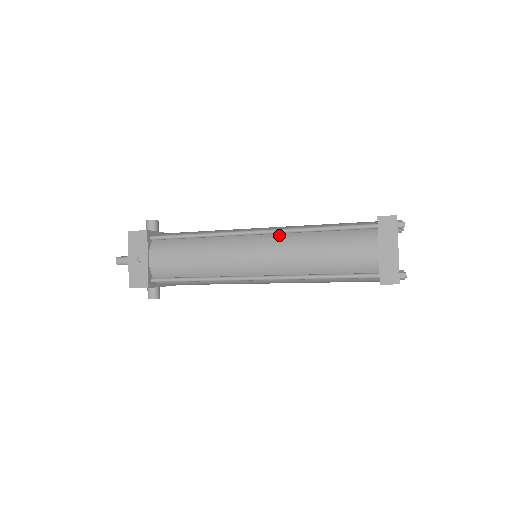
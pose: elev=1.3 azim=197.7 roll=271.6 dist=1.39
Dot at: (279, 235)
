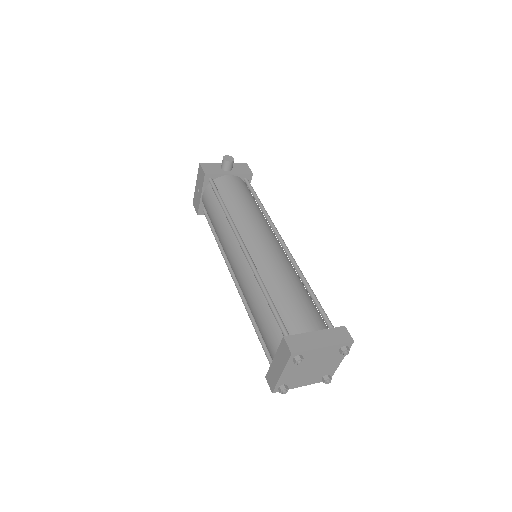
Dot at: occluded
